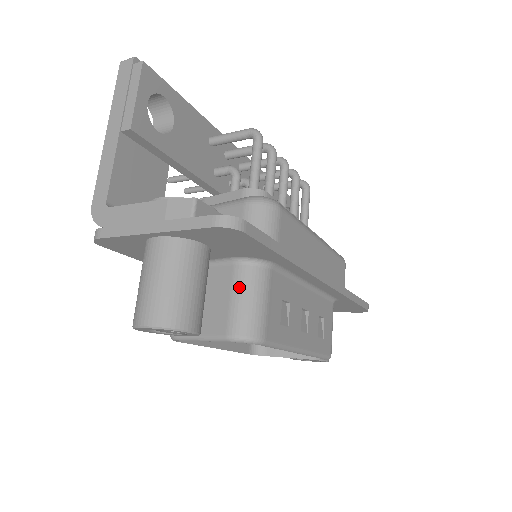
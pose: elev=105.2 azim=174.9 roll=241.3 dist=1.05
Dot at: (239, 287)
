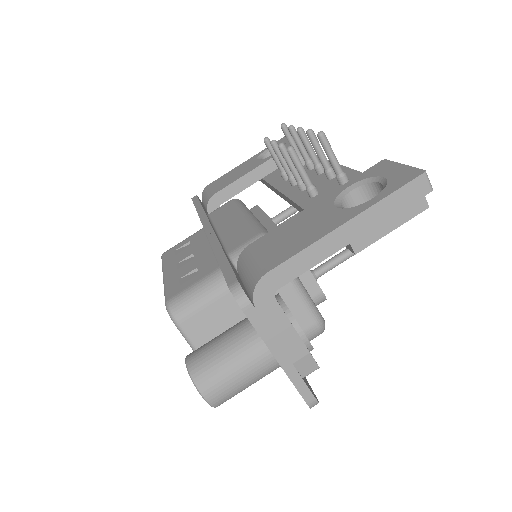
Dot at: occluded
